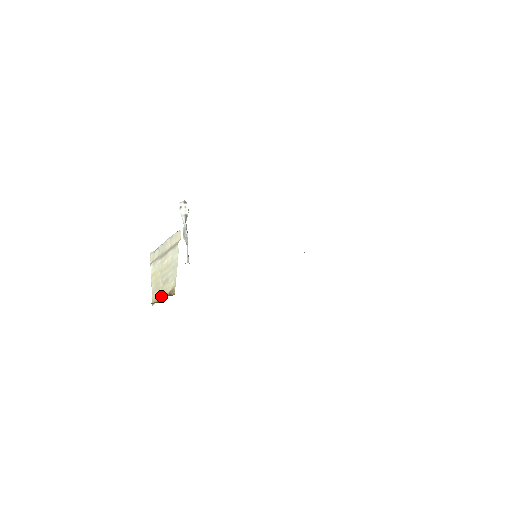
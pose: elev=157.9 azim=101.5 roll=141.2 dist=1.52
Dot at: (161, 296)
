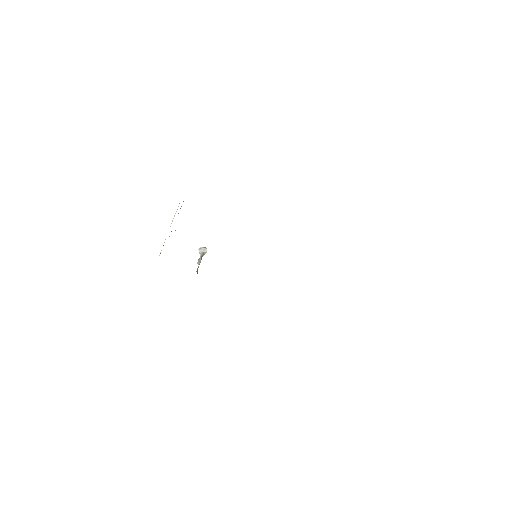
Dot at: occluded
